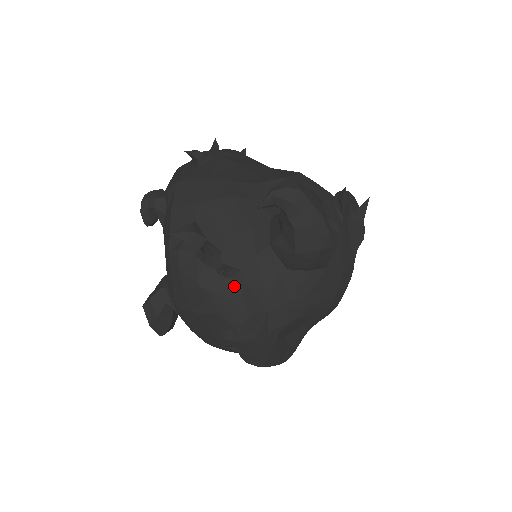
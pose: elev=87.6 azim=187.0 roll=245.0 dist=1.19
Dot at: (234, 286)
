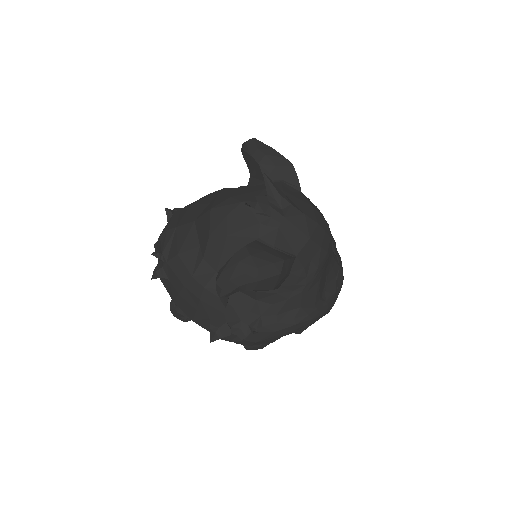
Dot at: (269, 326)
